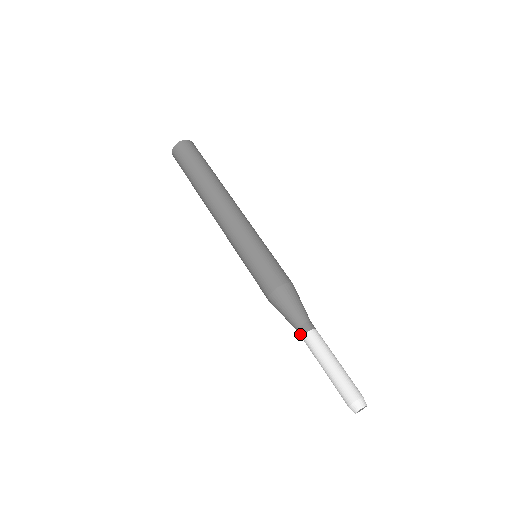
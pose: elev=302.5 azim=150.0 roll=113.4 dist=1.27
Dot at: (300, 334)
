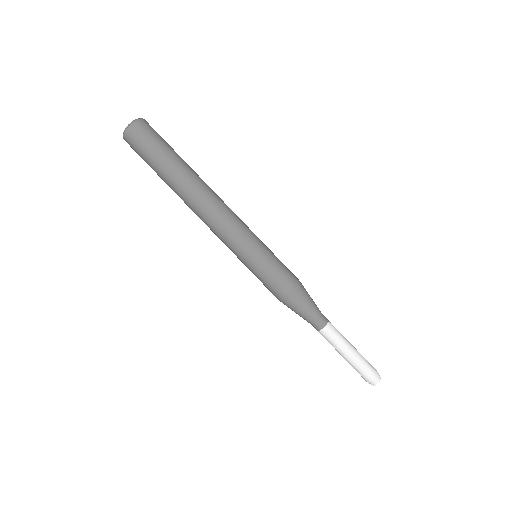
Dot at: (317, 328)
